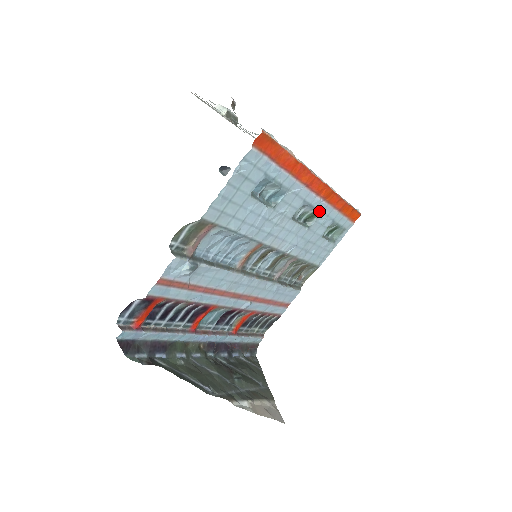
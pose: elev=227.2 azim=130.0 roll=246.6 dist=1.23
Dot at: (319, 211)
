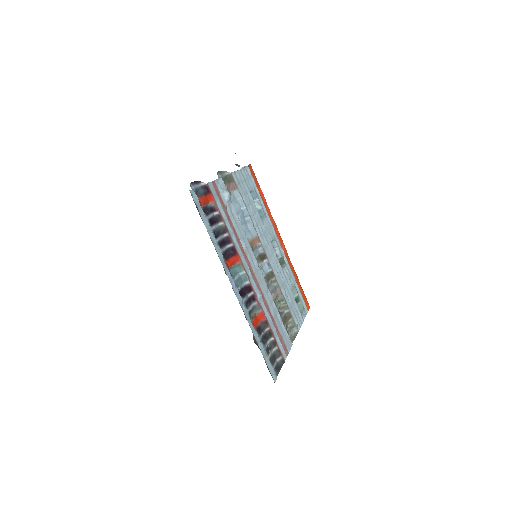
Dot at: (284, 261)
